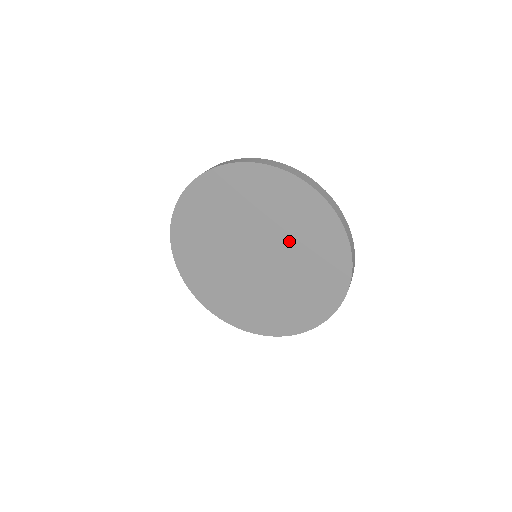
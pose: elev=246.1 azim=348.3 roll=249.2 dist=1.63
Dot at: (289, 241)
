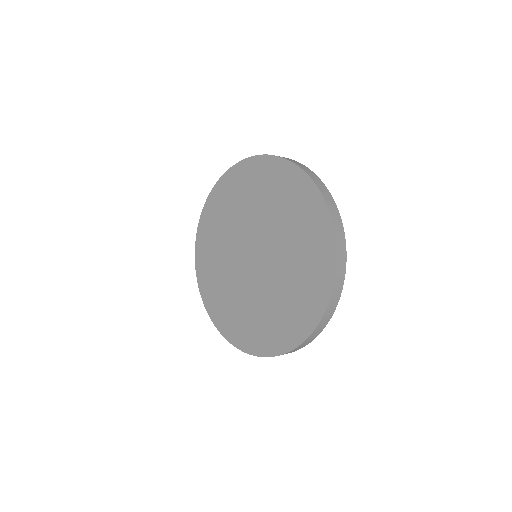
Dot at: (275, 290)
